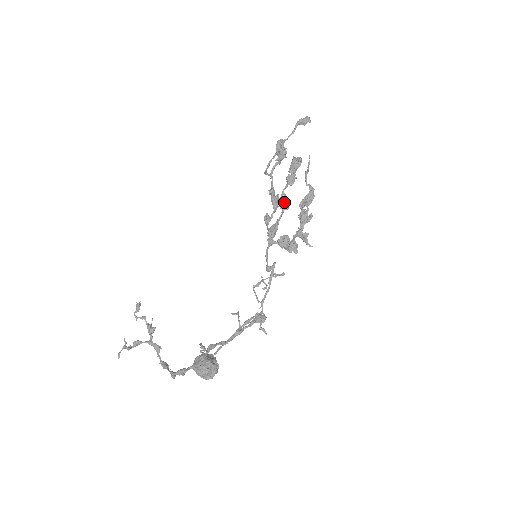
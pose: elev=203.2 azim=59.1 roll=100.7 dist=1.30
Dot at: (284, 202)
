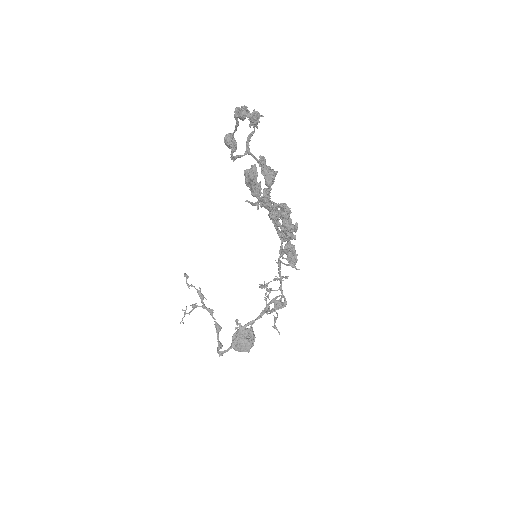
Dot at: (264, 205)
